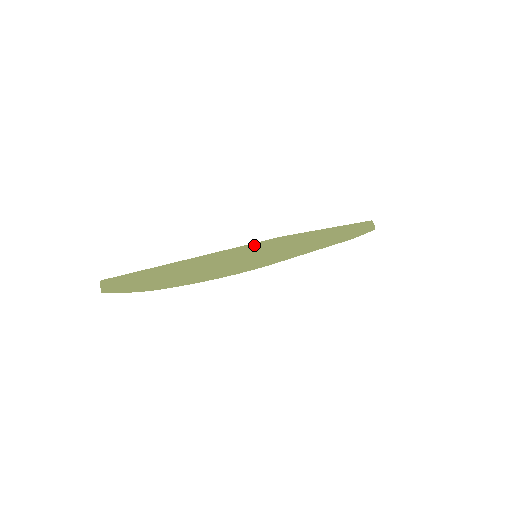
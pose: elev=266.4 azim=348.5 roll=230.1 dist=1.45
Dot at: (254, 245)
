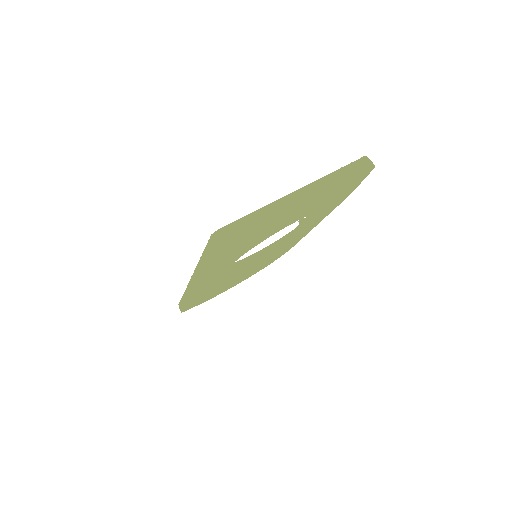
Dot at: occluded
